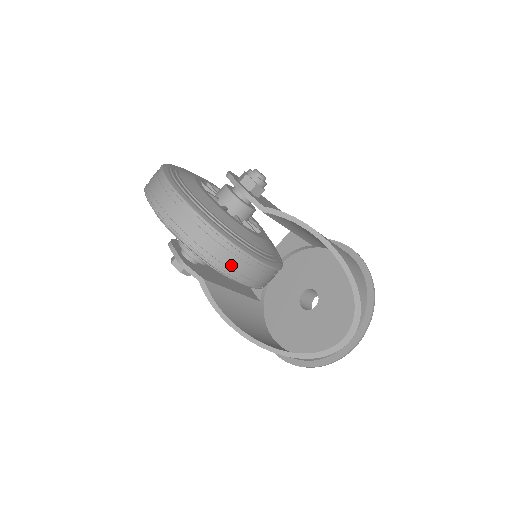
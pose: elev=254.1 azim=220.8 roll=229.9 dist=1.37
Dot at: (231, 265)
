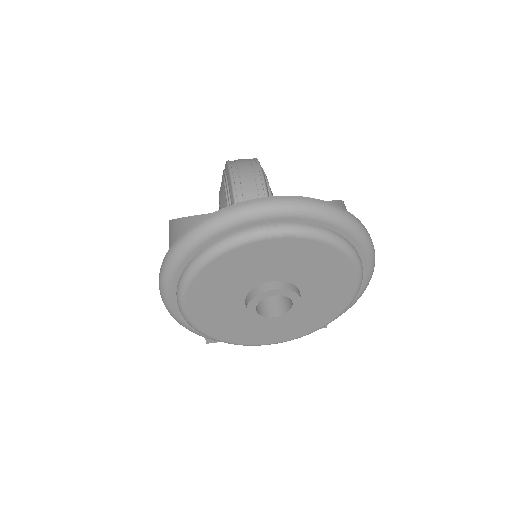
Dot at: (240, 163)
